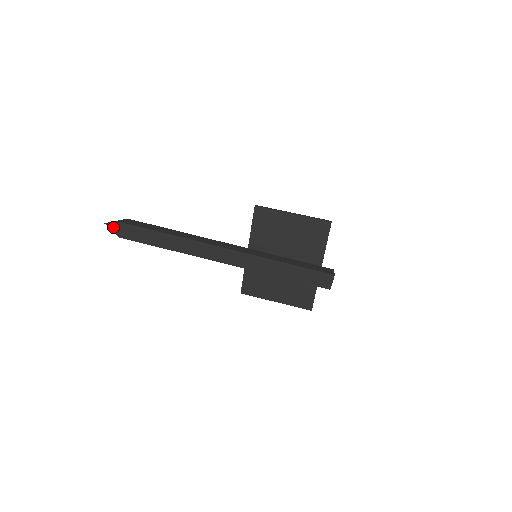
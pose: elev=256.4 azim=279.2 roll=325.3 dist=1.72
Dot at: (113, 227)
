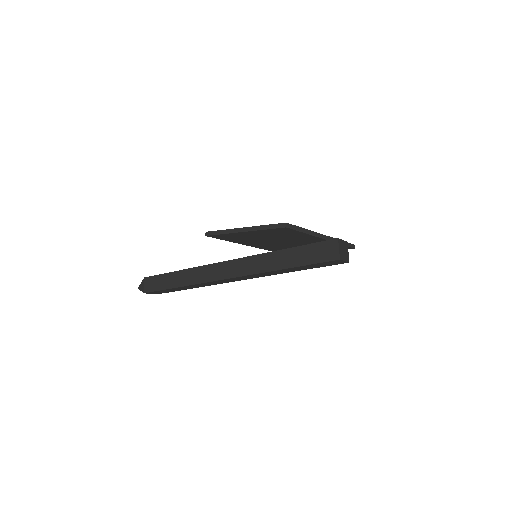
Dot at: occluded
